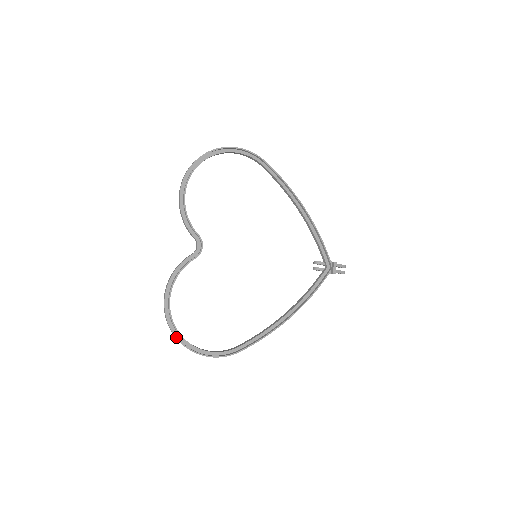
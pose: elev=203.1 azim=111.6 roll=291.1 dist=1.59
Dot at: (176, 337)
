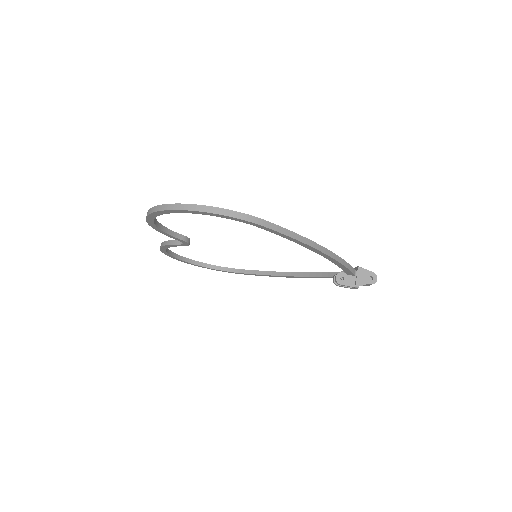
Dot at: (165, 205)
